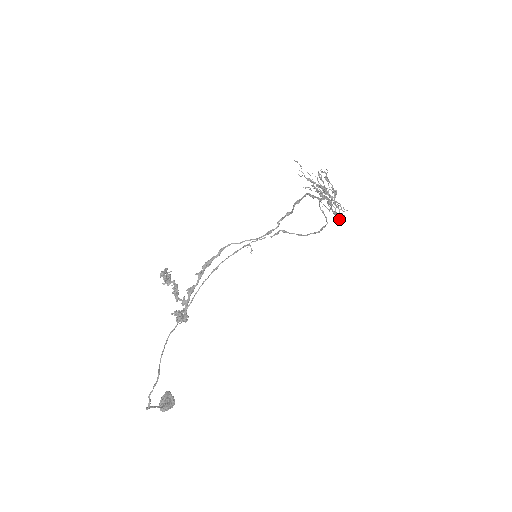
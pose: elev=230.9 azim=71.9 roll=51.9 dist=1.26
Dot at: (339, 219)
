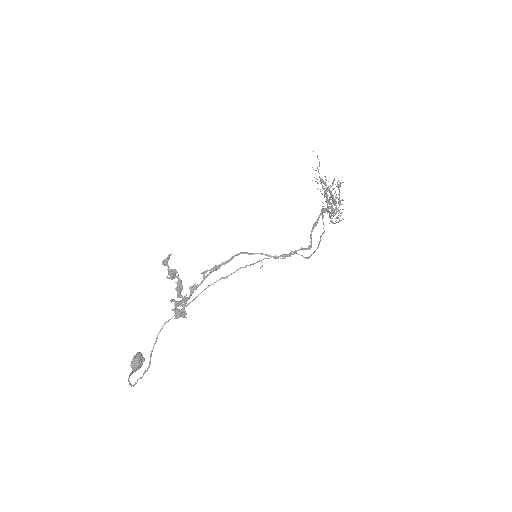
Dot at: (331, 221)
